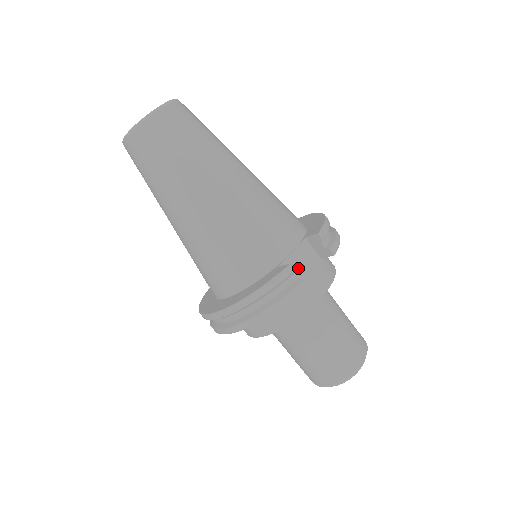
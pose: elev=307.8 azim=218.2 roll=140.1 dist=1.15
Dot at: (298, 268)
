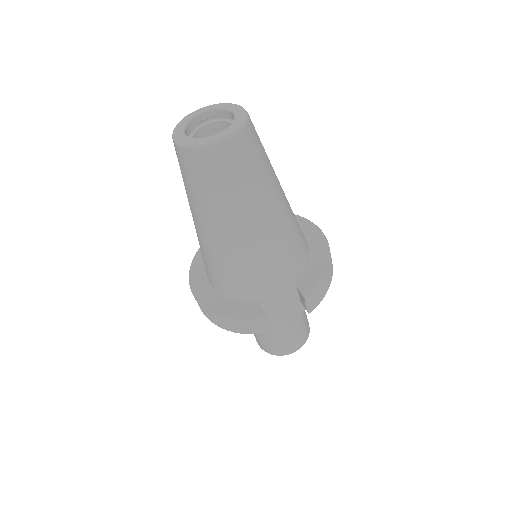
Dot at: (276, 306)
